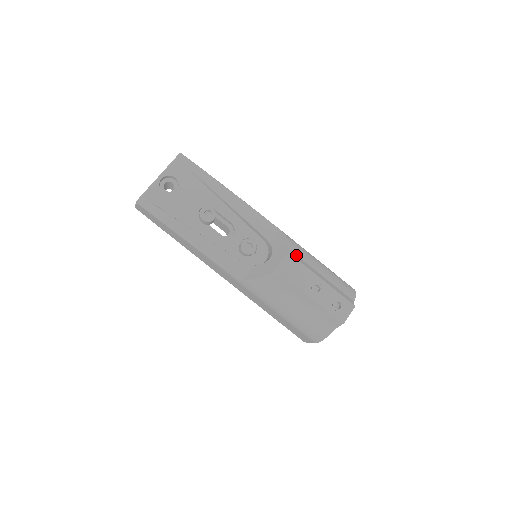
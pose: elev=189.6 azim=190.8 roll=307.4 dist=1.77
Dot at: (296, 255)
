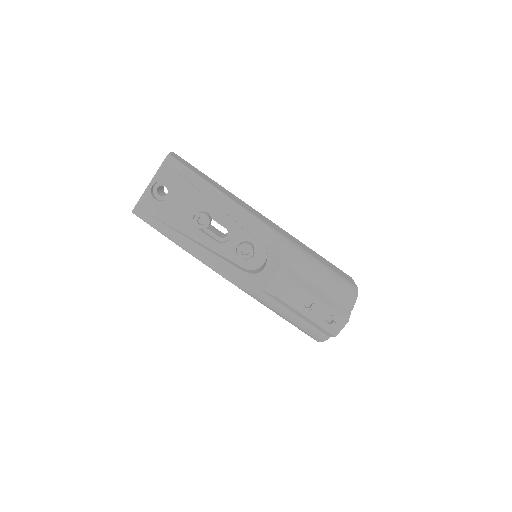
Dot at: (288, 268)
